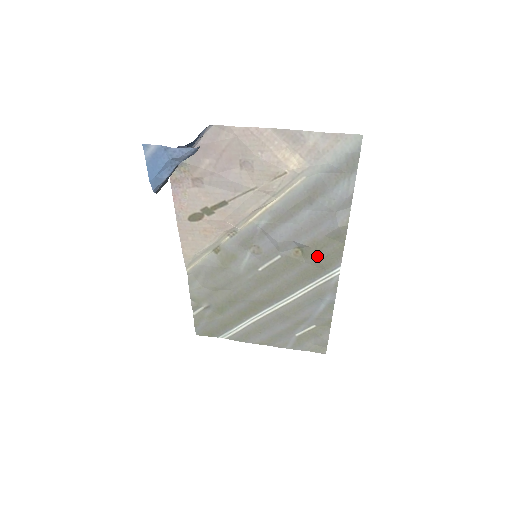
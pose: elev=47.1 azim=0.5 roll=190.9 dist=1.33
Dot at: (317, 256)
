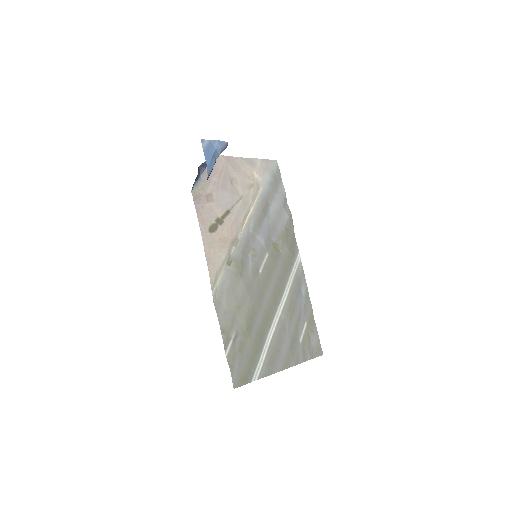
Dot at: (286, 245)
